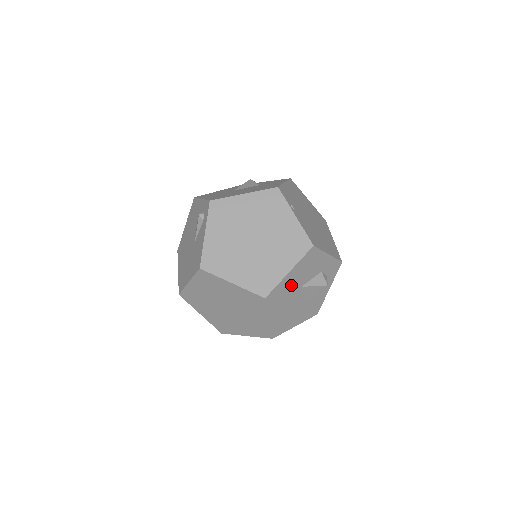
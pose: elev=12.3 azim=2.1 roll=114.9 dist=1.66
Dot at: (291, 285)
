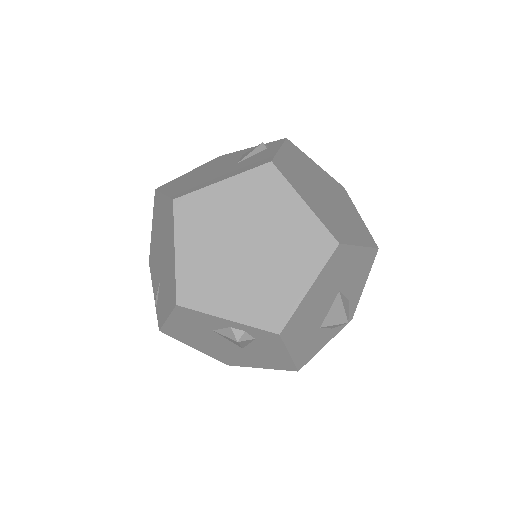
Dot at: (344, 270)
